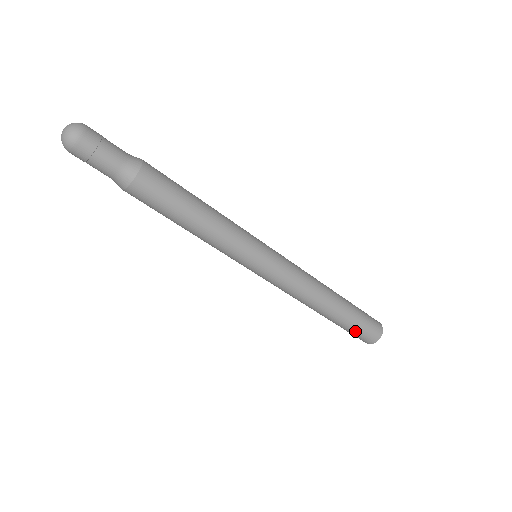
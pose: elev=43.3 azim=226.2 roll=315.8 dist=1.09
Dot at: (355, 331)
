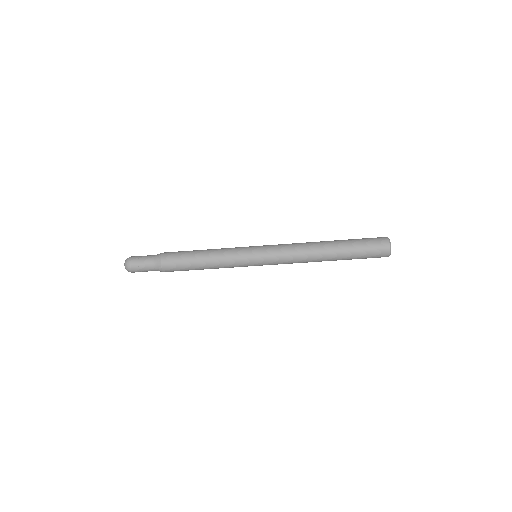
Dot at: (364, 250)
